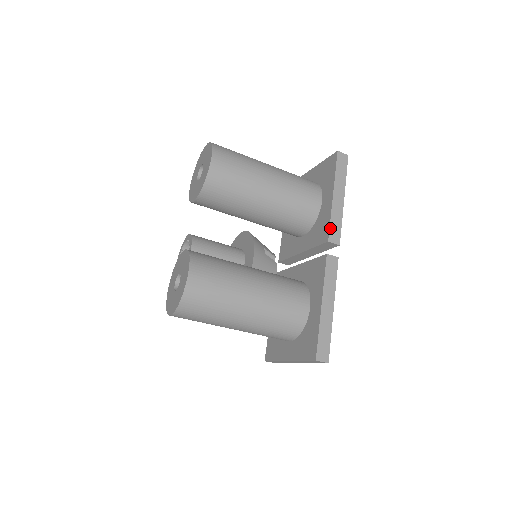
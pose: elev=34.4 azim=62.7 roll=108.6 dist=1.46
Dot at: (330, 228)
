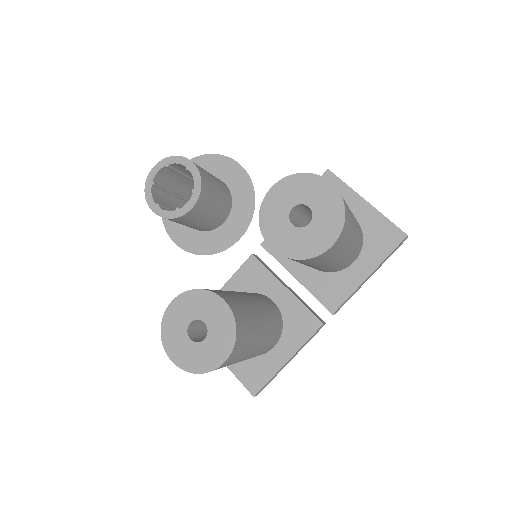
Dot at: occluded
